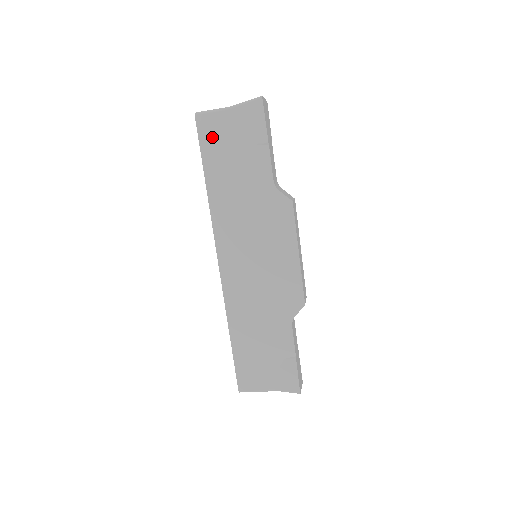
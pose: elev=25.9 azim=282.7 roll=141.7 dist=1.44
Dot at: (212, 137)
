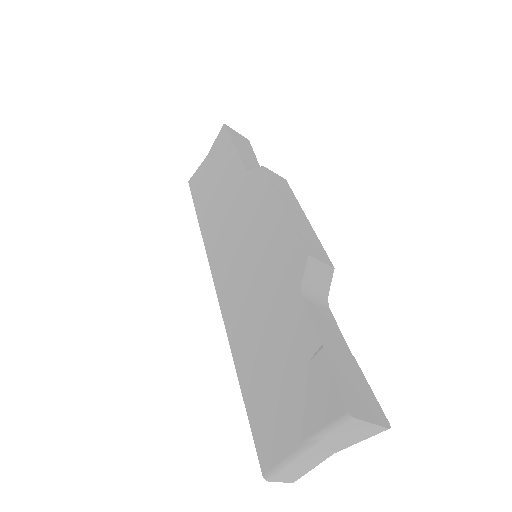
Dot at: (199, 184)
